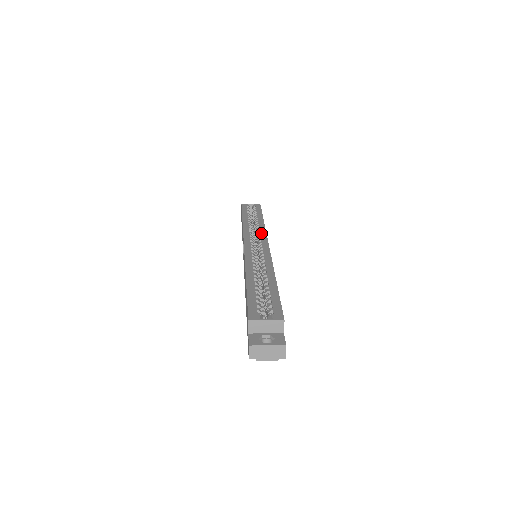
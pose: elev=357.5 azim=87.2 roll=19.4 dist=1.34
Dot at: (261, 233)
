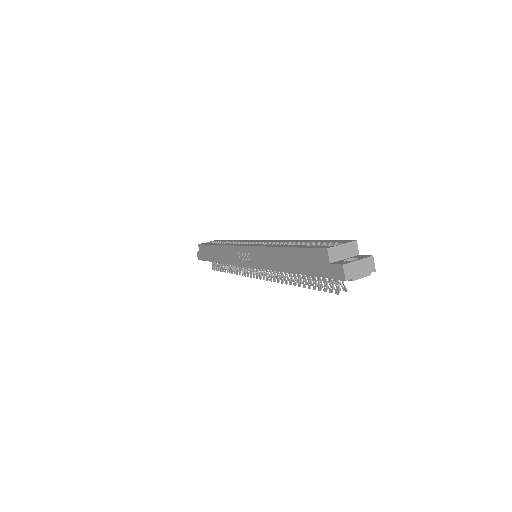
Dot at: (247, 241)
